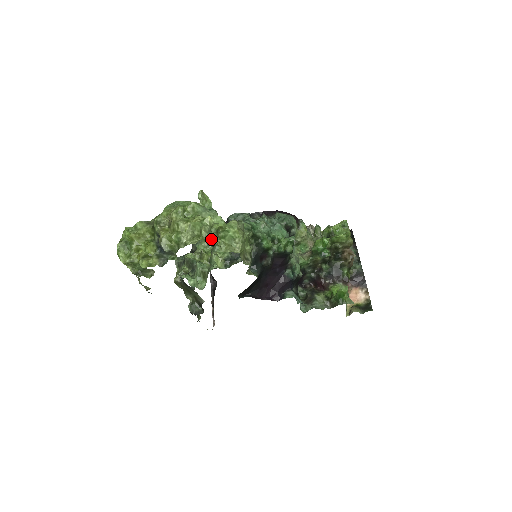
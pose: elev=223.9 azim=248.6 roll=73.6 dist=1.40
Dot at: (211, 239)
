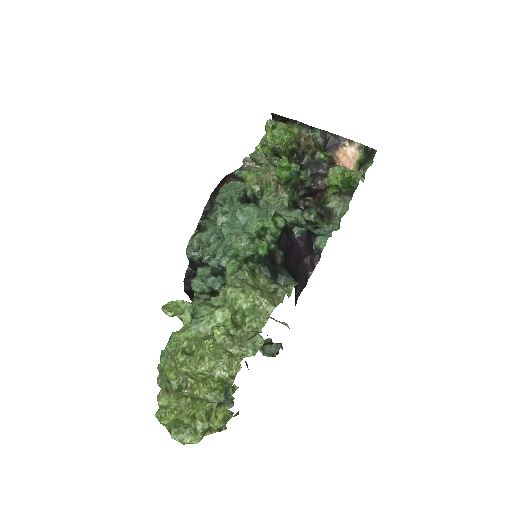
Dot at: (242, 340)
